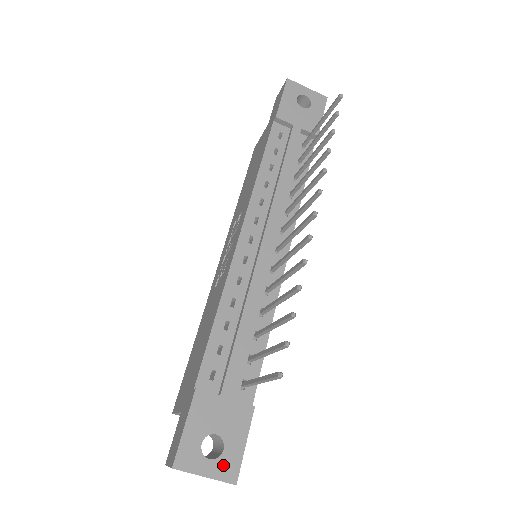
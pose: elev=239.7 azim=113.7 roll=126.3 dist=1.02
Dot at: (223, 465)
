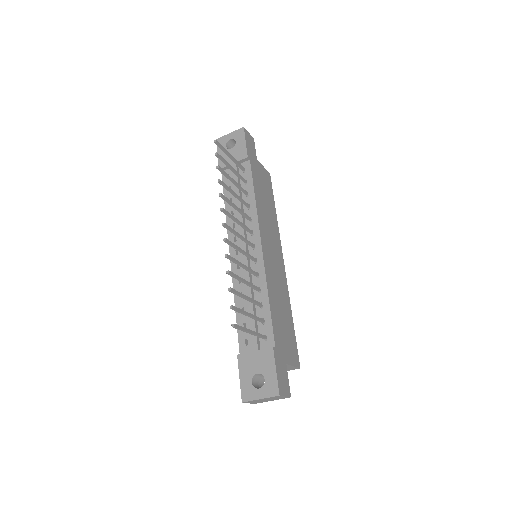
Dot at: (268, 388)
